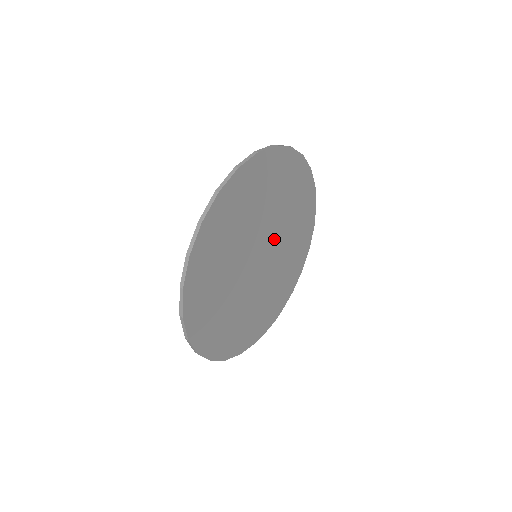
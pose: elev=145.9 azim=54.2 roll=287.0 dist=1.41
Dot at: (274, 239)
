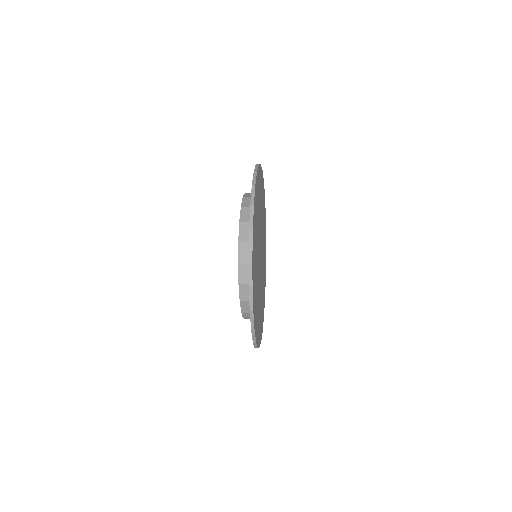
Dot at: occluded
